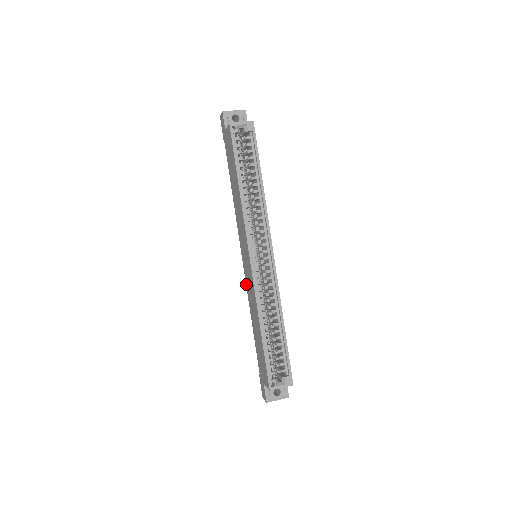
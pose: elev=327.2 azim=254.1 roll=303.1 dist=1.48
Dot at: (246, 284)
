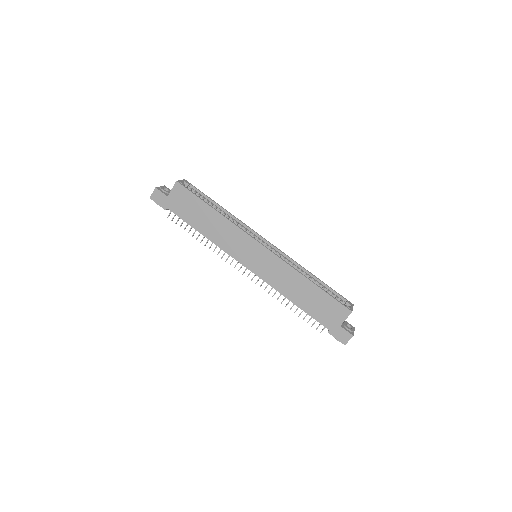
Dot at: (265, 280)
